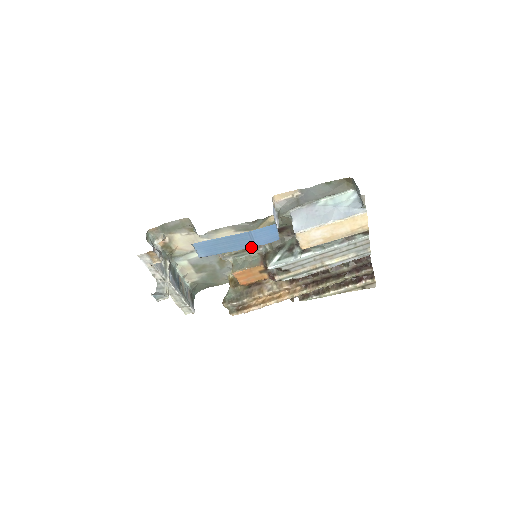
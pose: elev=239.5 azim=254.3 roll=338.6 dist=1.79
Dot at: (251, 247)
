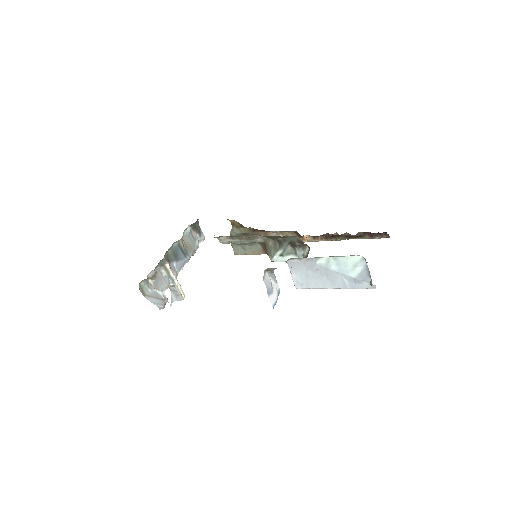
Dot at: occluded
